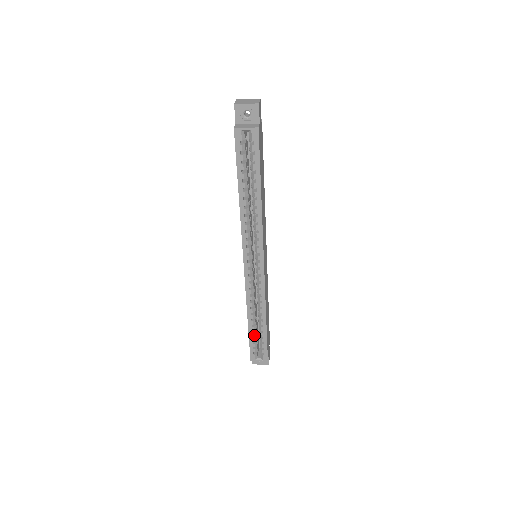
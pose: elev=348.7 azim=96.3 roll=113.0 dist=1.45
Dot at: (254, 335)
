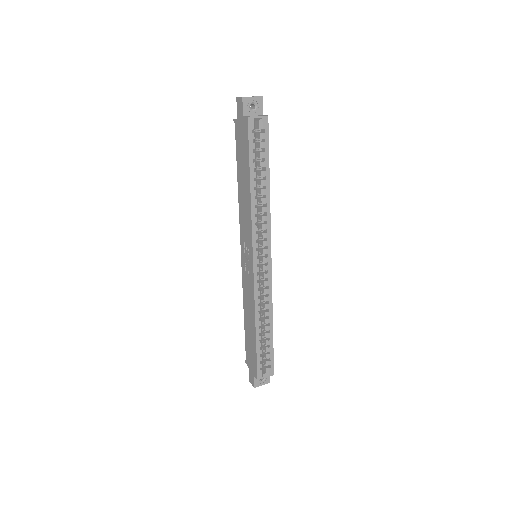
Dot at: (261, 346)
